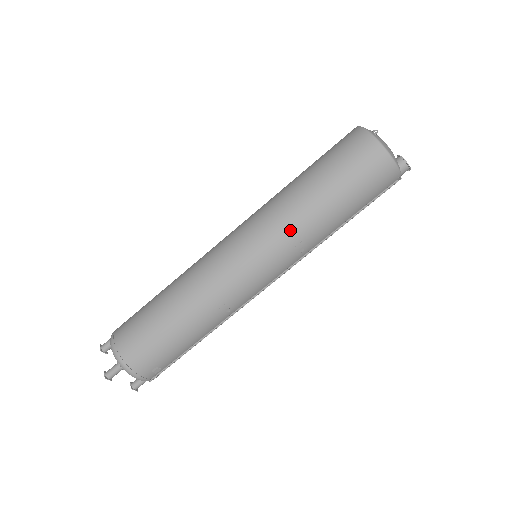
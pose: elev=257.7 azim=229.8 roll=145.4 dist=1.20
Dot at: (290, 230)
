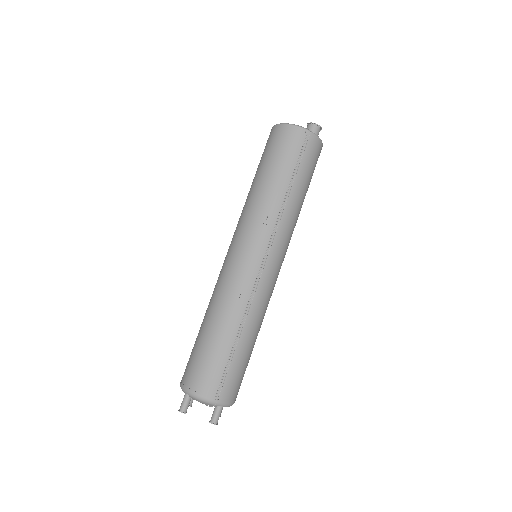
Dot at: (251, 211)
